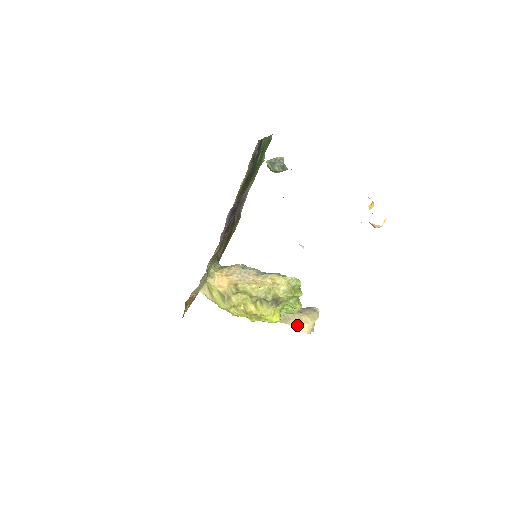
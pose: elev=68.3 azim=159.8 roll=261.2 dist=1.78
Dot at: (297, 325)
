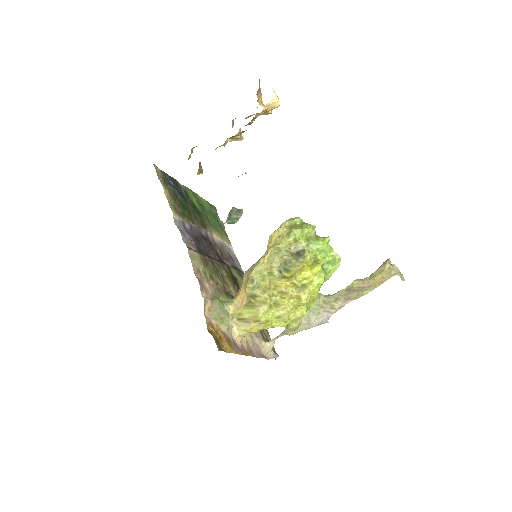
Dot at: (376, 283)
